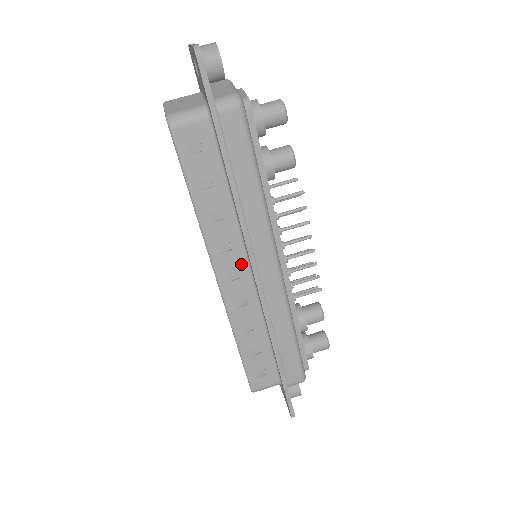
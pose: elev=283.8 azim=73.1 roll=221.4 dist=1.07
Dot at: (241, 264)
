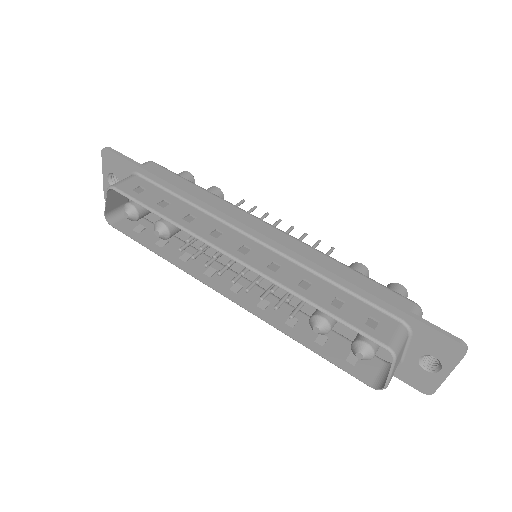
Dot at: (241, 239)
